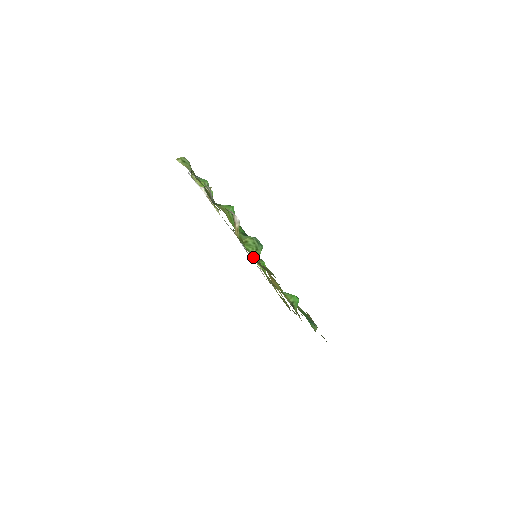
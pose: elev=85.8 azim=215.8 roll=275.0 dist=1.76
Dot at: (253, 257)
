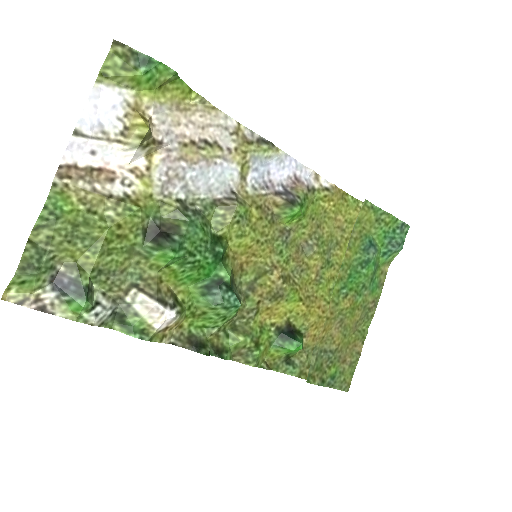
Dot at: (250, 258)
